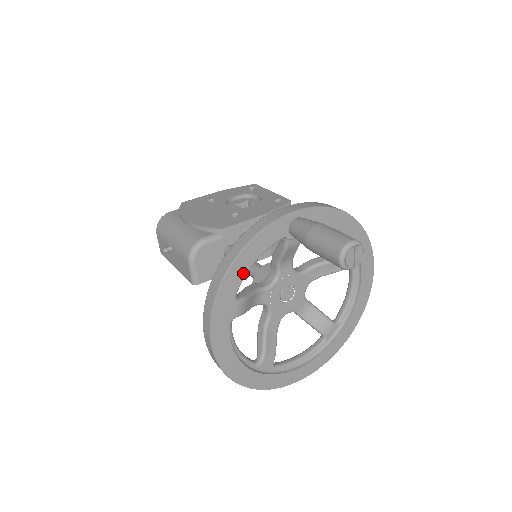
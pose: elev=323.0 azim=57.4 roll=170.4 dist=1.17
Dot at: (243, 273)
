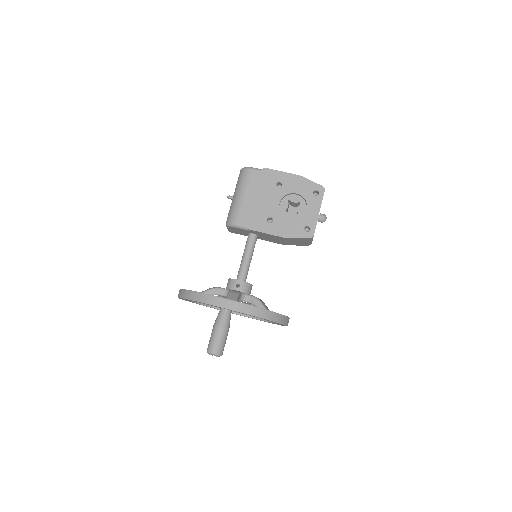
Dot at: (194, 301)
